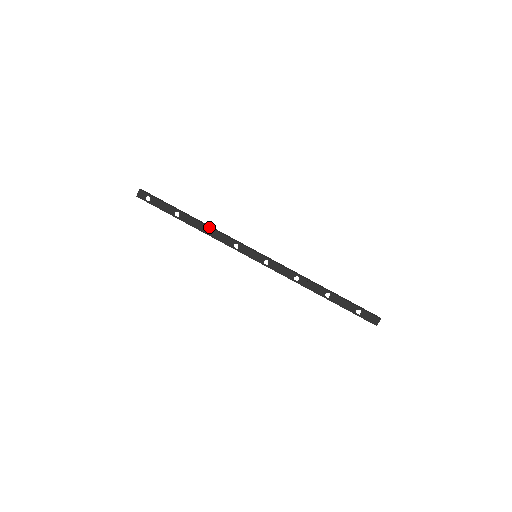
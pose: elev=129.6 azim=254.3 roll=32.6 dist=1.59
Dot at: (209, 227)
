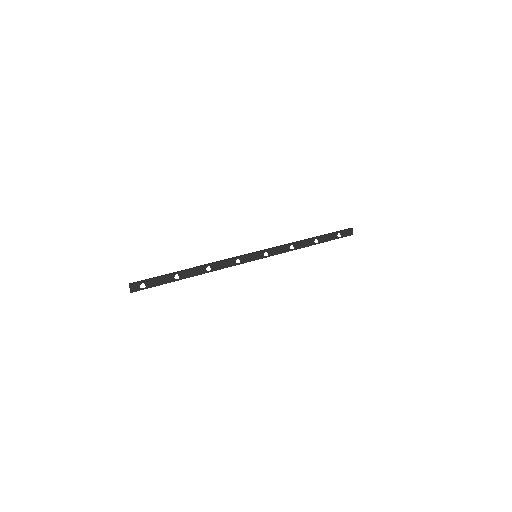
Dot at: (209, 265)
